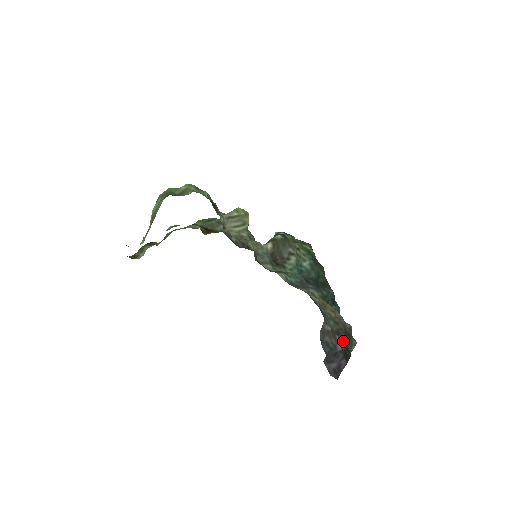
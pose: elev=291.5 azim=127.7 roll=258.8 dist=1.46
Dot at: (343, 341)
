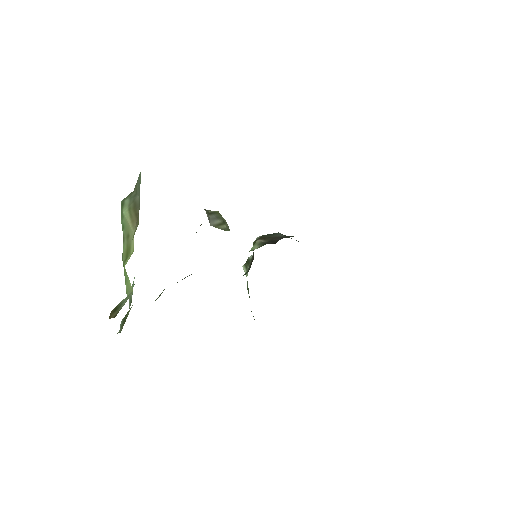
Dot at: occluded
